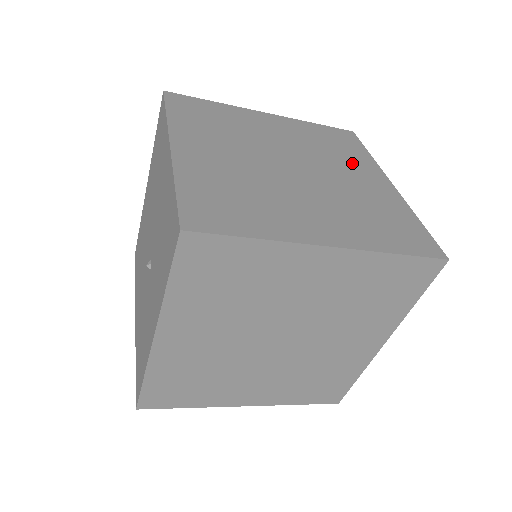
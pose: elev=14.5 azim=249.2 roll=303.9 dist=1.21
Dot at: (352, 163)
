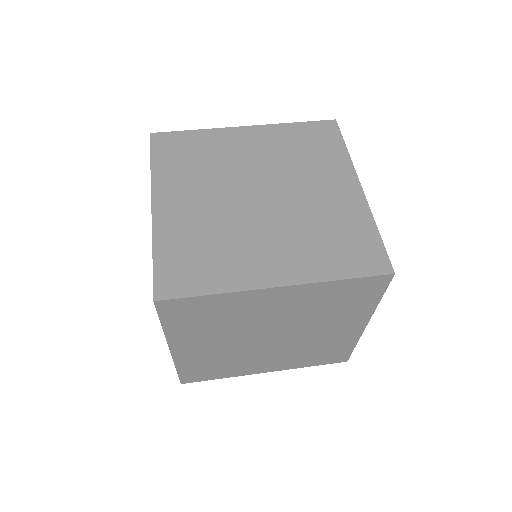
Dot at: (342, 318)
